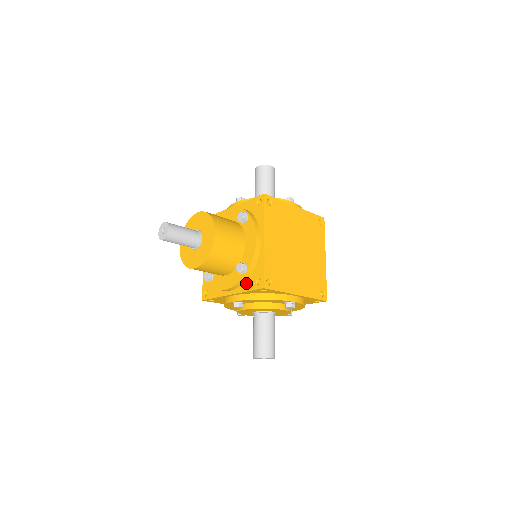
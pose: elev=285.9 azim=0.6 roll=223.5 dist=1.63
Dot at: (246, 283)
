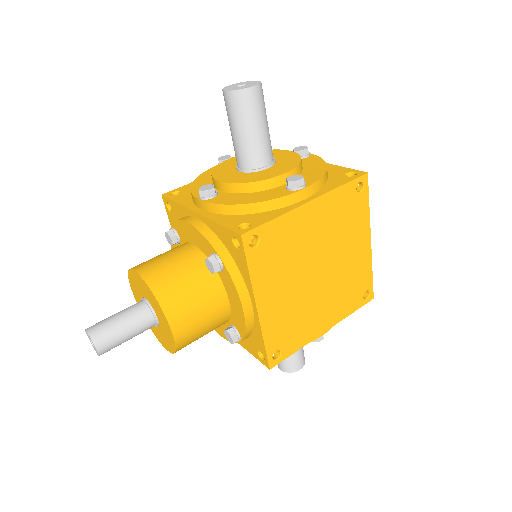
Dot at: (245, 342)
